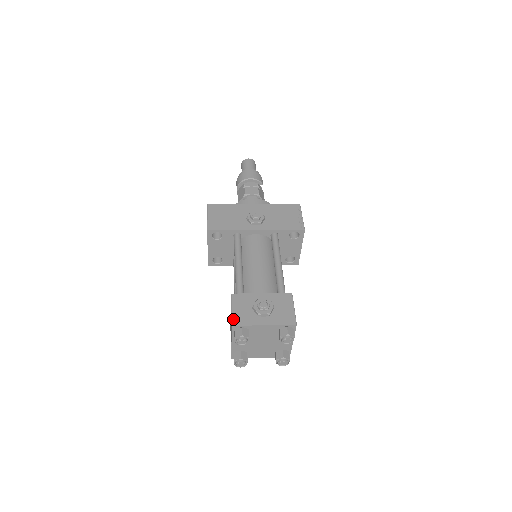
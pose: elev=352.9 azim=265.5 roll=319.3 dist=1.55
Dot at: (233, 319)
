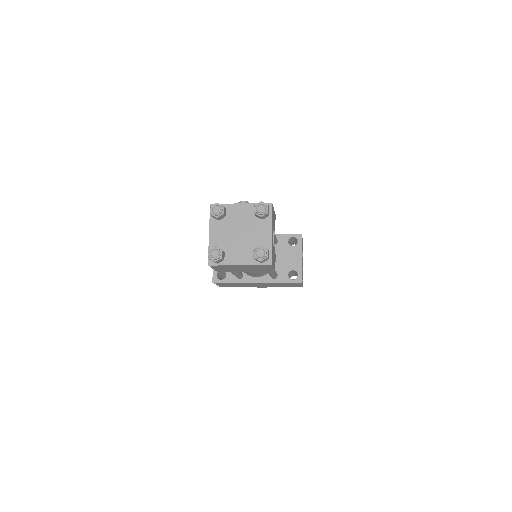
Dot at: occluded
